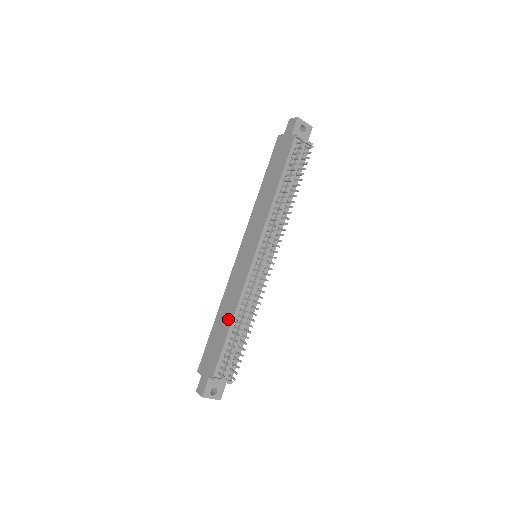
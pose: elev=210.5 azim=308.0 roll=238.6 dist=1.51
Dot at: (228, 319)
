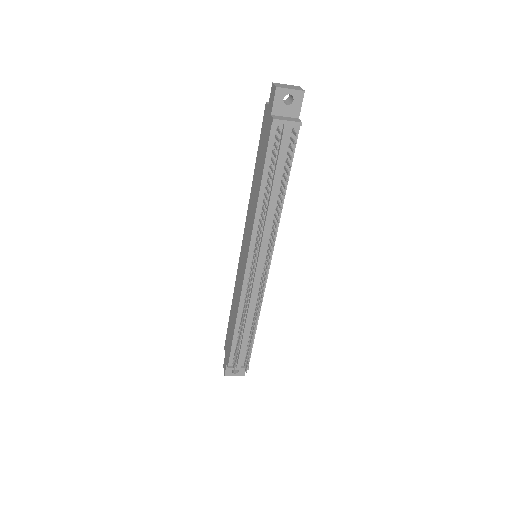
Dot at: (234, 319)
